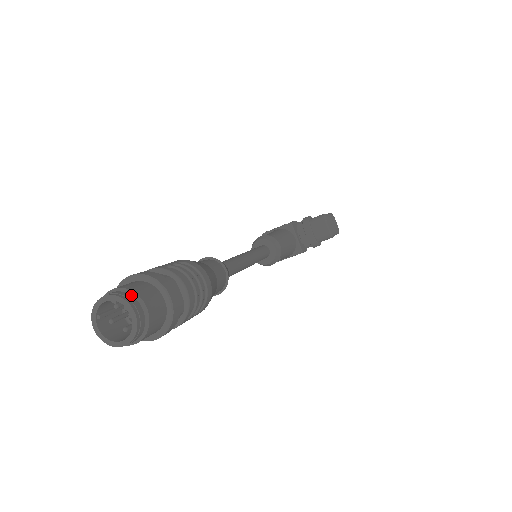
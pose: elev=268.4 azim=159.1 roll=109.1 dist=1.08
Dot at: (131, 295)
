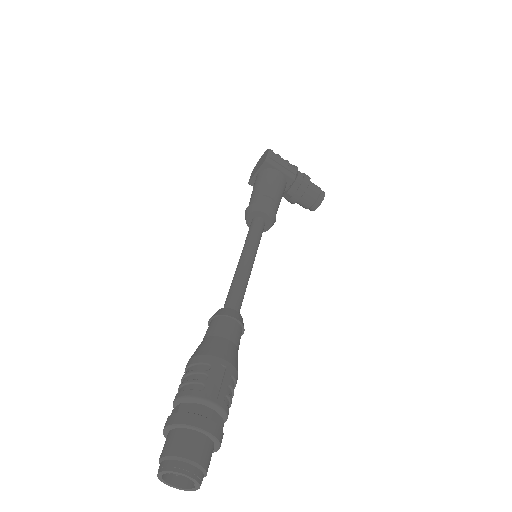
Dot at: (203, 474)
